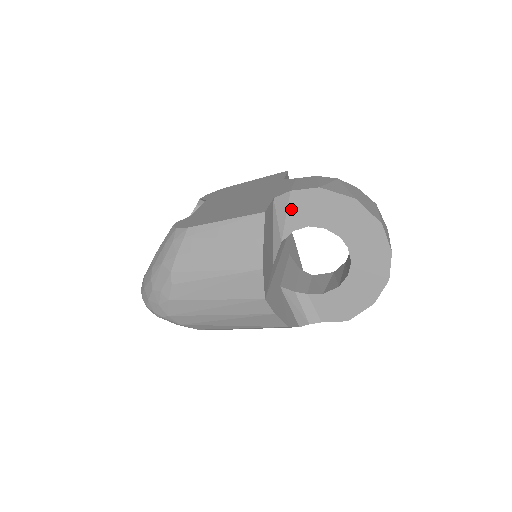
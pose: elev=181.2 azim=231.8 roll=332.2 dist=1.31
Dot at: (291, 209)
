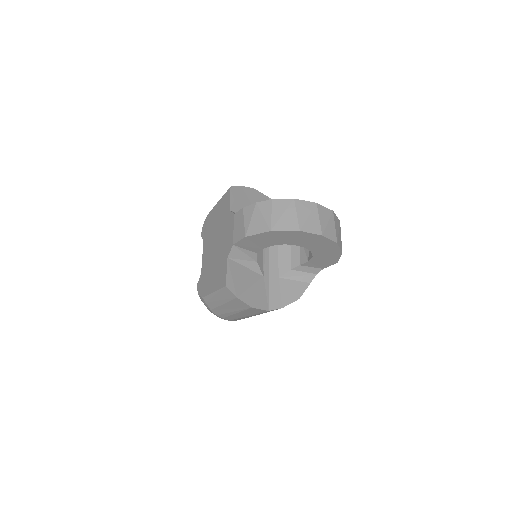
Dot at: (244, 249)
